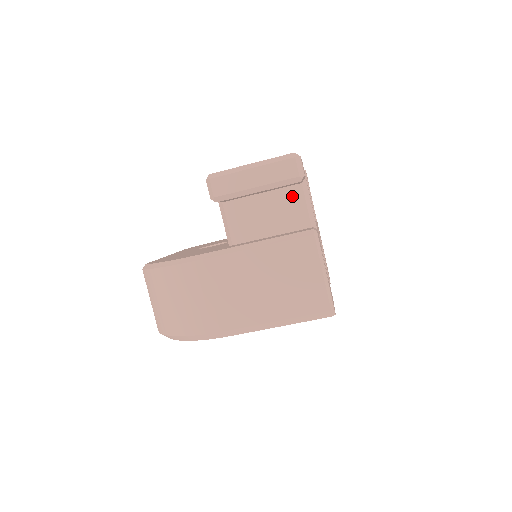
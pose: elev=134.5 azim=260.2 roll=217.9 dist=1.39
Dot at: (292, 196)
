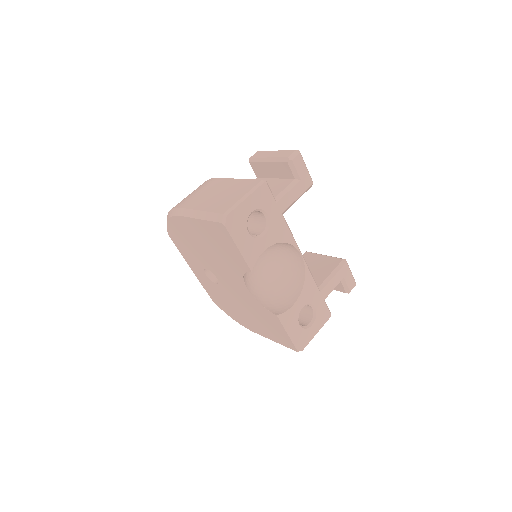
Dot at: (284, 183)
